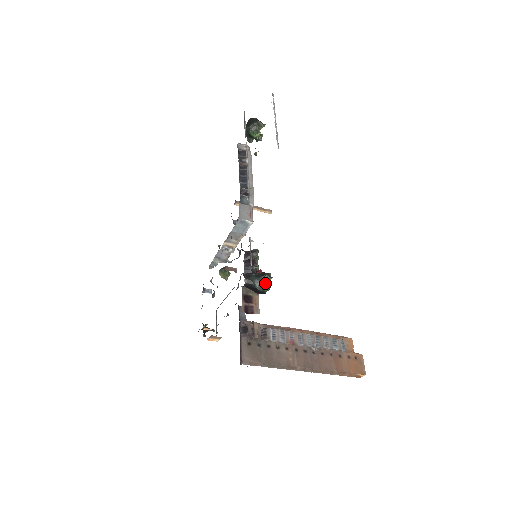
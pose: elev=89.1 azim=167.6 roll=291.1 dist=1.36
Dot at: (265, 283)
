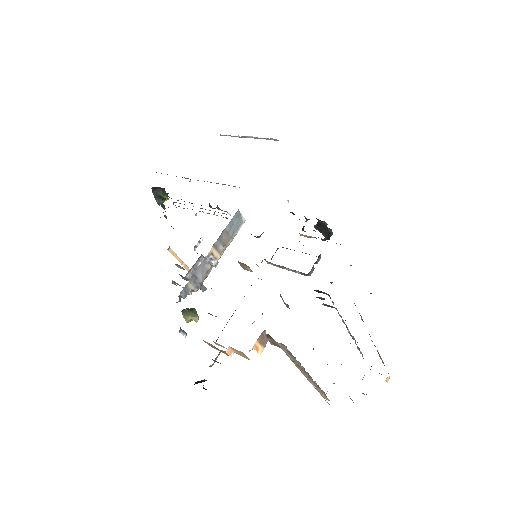
Dot at: occluded
